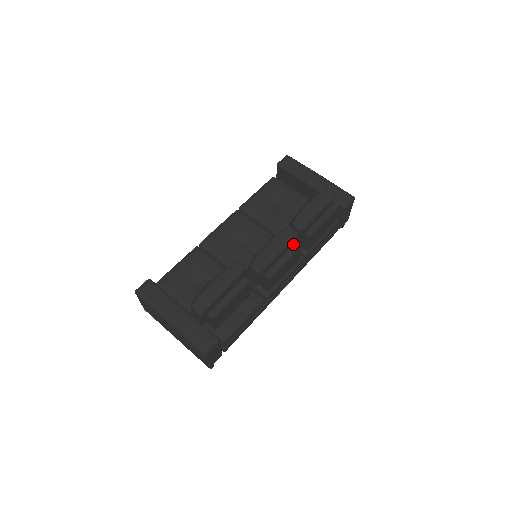
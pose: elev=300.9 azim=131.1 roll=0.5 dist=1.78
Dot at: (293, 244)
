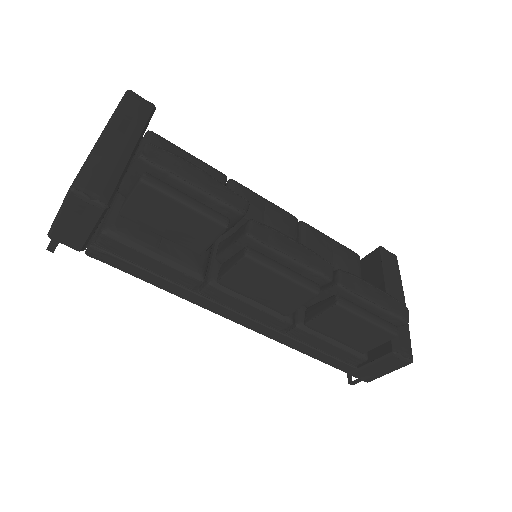
Dot at: (313, 280)
